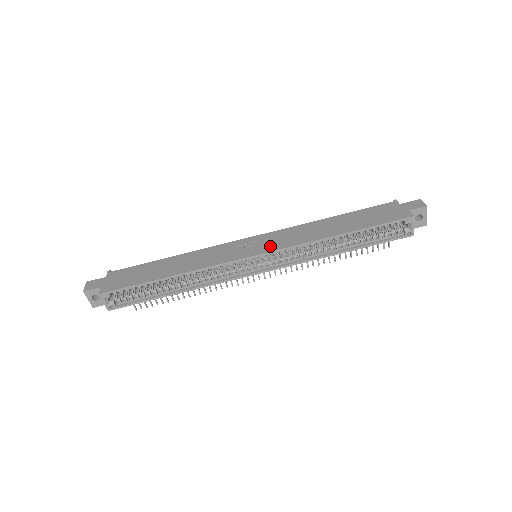
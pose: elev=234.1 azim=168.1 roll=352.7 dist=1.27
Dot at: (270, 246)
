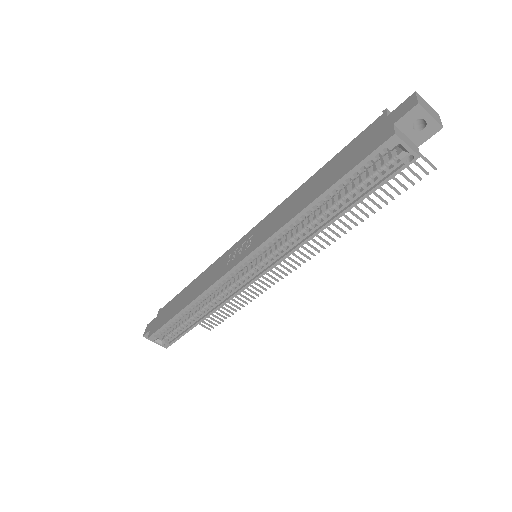
Dot at: (251, 246)
